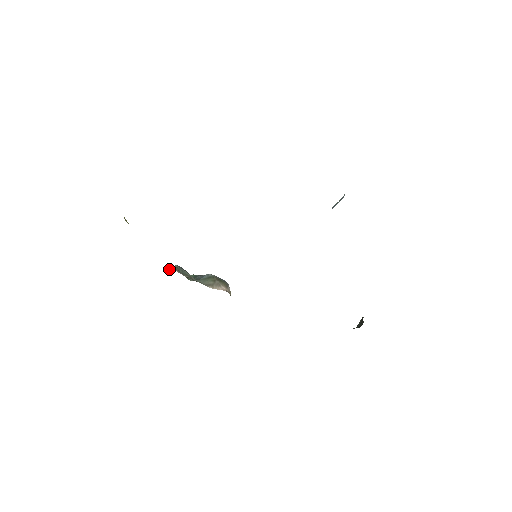
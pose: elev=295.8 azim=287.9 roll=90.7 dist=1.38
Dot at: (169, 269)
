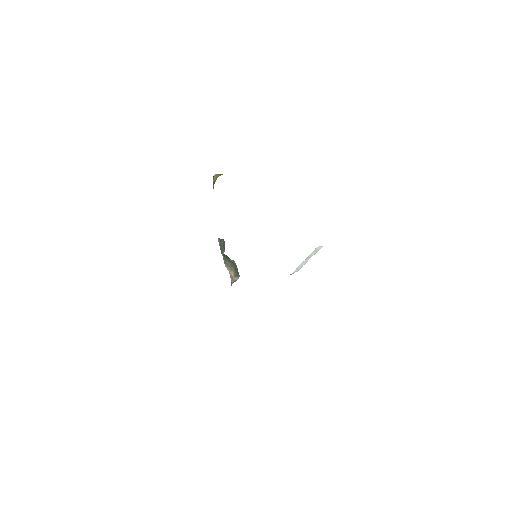
Dot at: occluded
